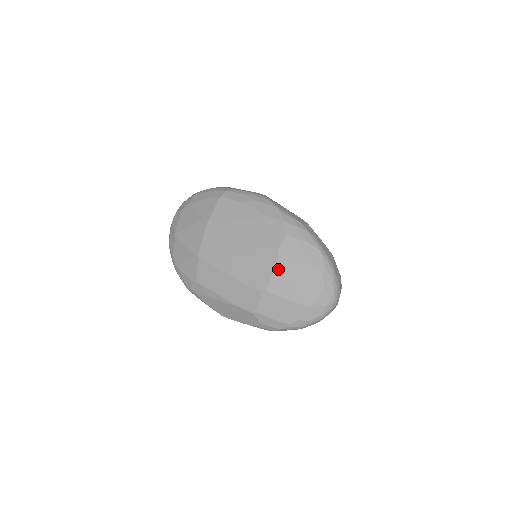
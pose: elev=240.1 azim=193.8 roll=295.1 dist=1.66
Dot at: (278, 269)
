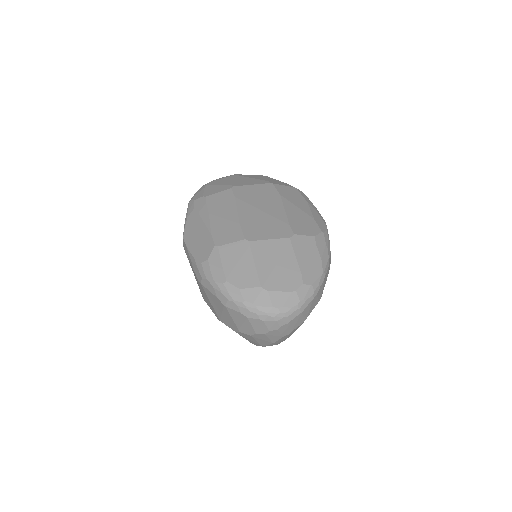
Dot at: (279, 241)
